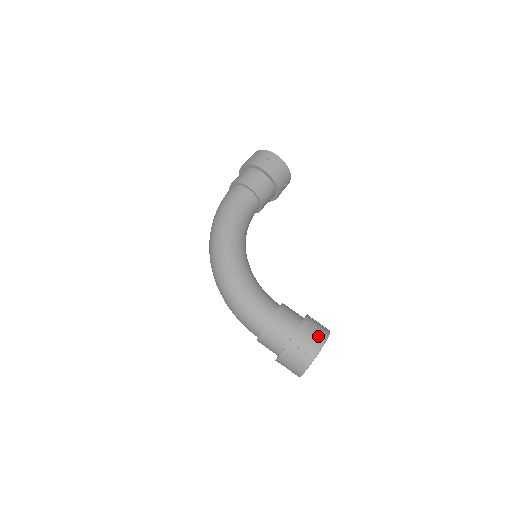
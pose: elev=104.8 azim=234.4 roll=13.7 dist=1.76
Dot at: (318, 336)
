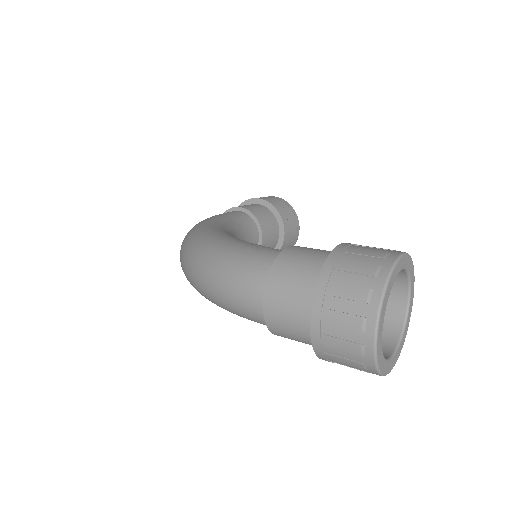
Dot at: (387, 249)
